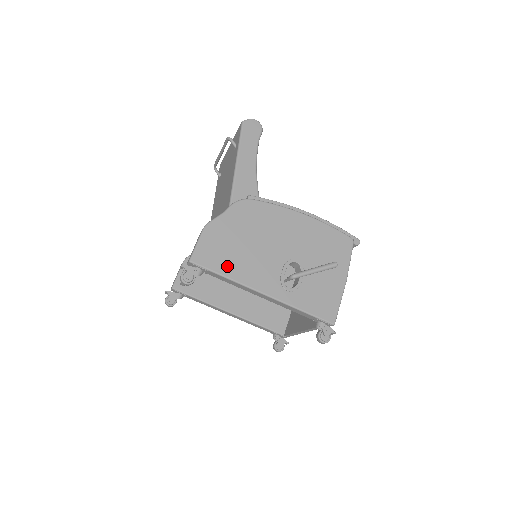
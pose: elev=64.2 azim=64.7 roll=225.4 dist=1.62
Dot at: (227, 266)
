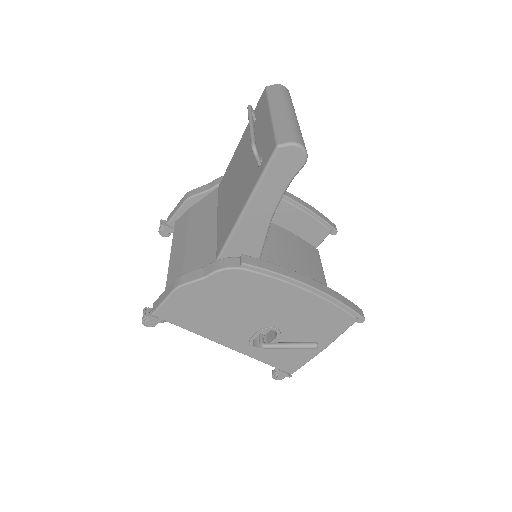
Dot at: (193, 324)
